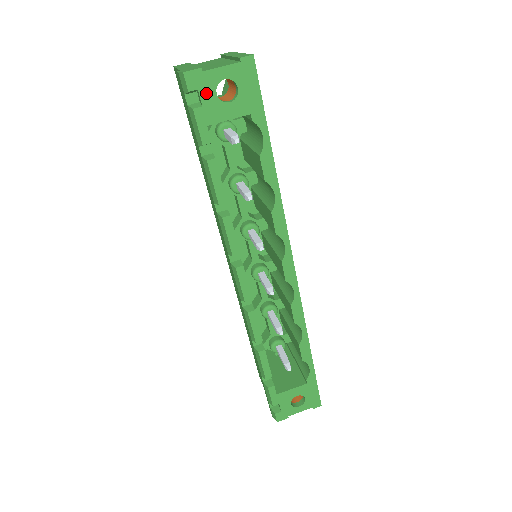
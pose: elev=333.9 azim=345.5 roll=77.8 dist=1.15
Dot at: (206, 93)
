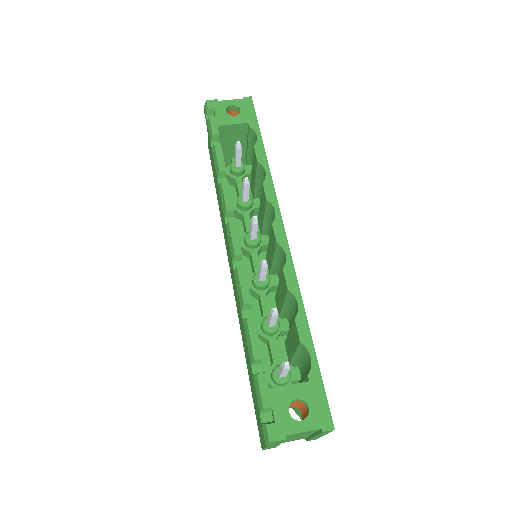
Dot at: (219, 110)
